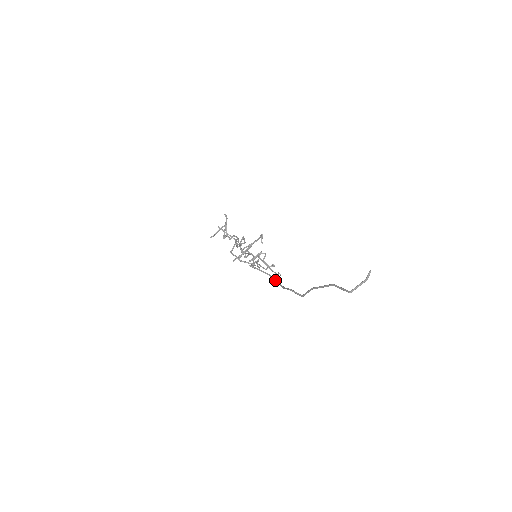
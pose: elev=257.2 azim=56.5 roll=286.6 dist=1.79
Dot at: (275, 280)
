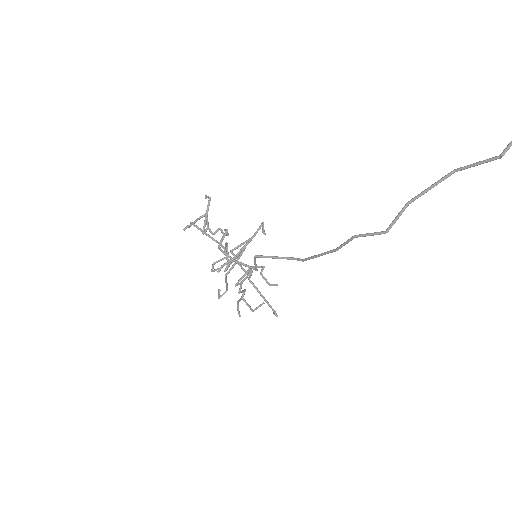
Dot at: occluded
